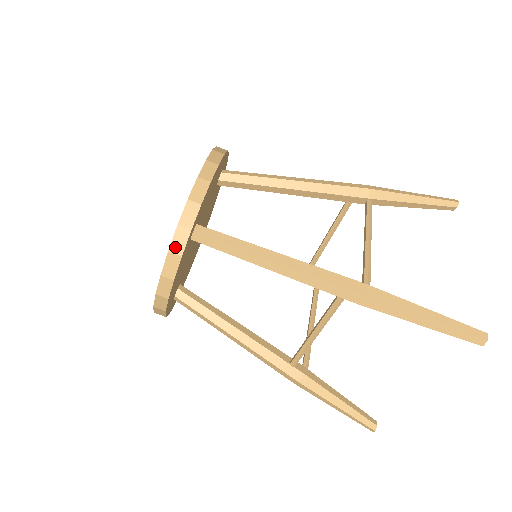
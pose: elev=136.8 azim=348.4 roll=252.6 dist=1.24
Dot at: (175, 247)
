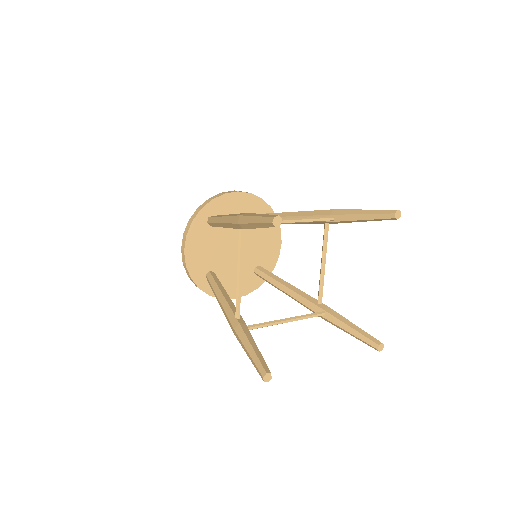
Dot at: (192, 218)
